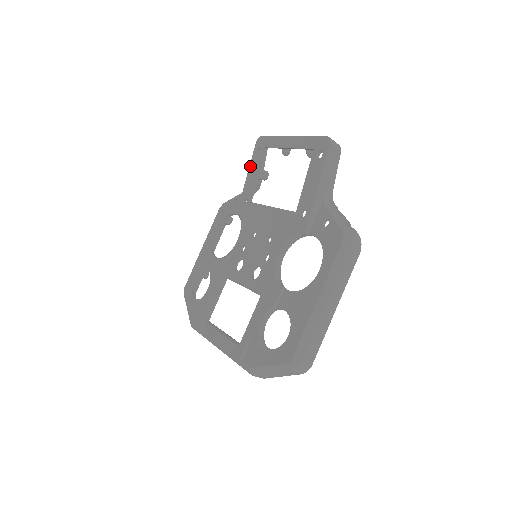
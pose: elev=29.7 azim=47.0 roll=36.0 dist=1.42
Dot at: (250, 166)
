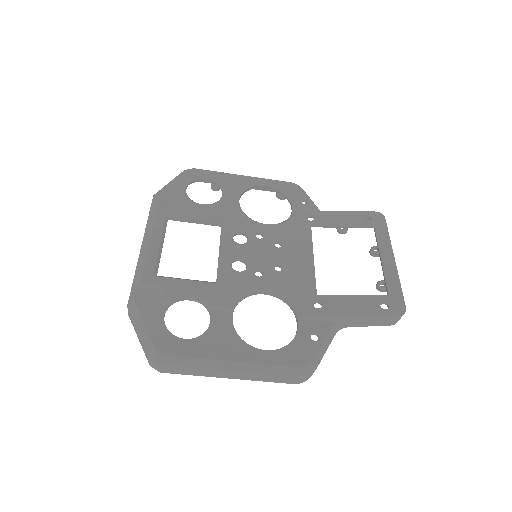
Dot at: (349, 212)
